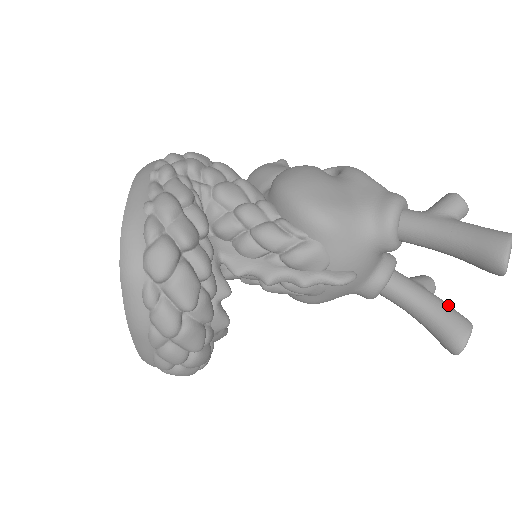
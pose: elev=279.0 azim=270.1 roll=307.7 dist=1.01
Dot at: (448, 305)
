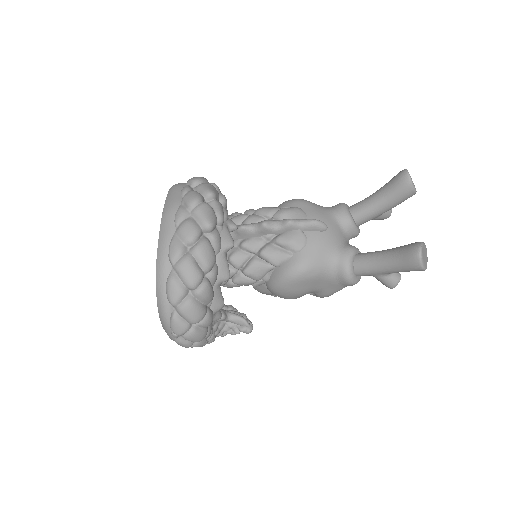
Dot at: occluded
